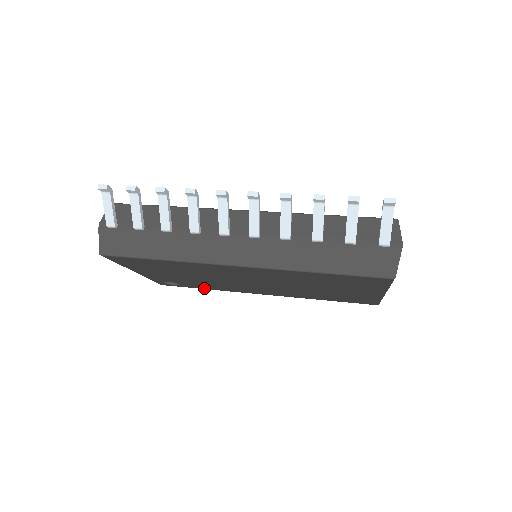
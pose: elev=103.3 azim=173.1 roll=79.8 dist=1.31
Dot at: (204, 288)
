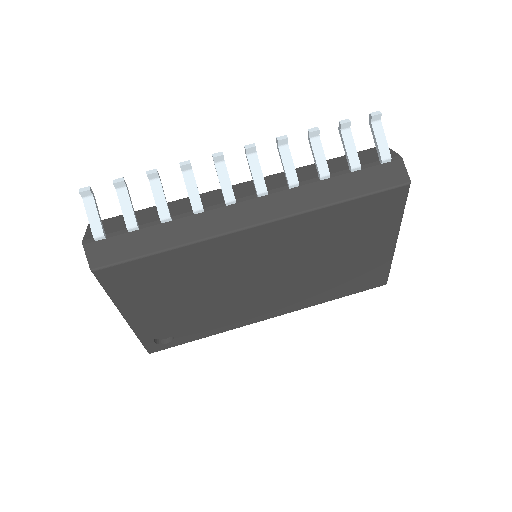
Dot at: (202, 335)
